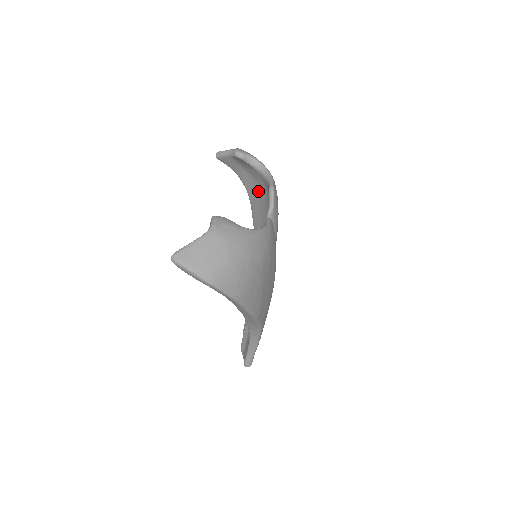
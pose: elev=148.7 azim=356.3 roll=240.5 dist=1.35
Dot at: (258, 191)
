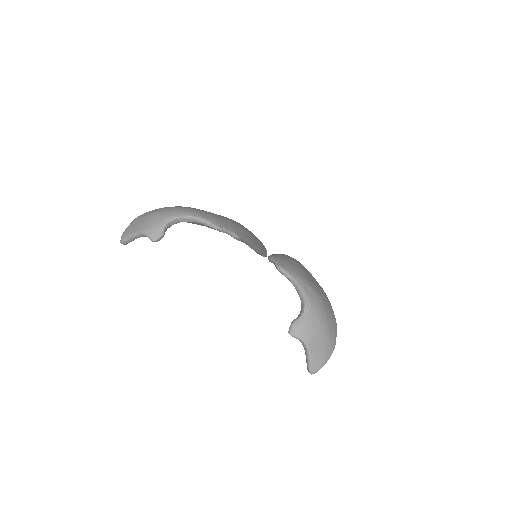
Dot at: occluded
